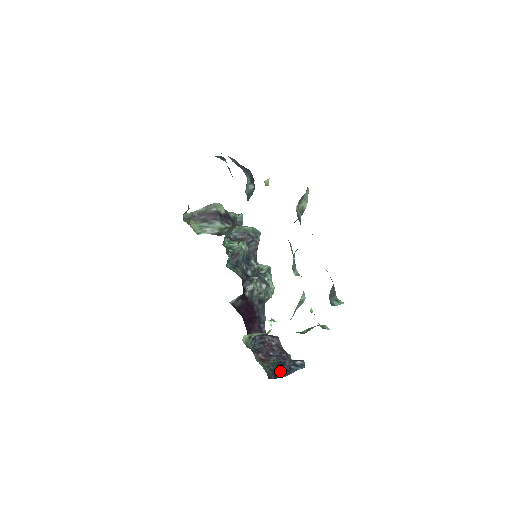
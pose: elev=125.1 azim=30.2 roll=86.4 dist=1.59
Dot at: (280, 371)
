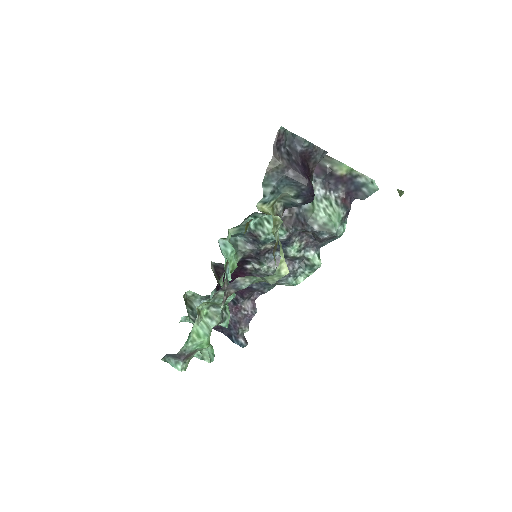
Dot at: (223, 329)
